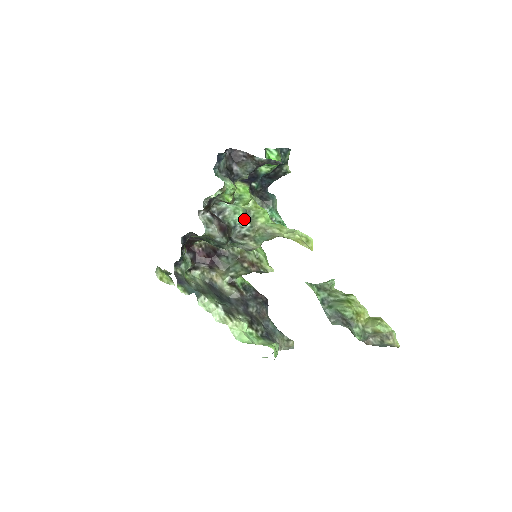
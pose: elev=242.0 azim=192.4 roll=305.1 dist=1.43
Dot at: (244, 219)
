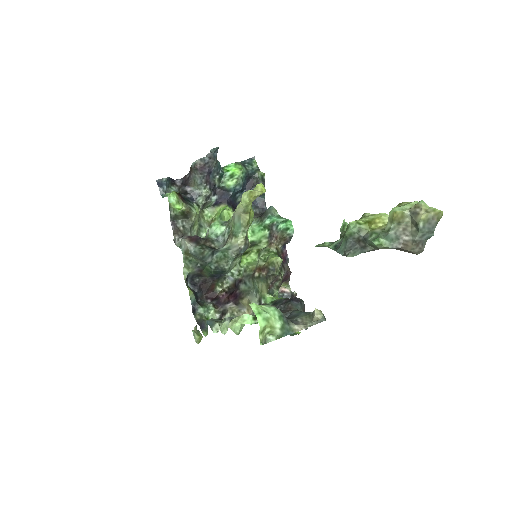
Dot at: (222, 227)
